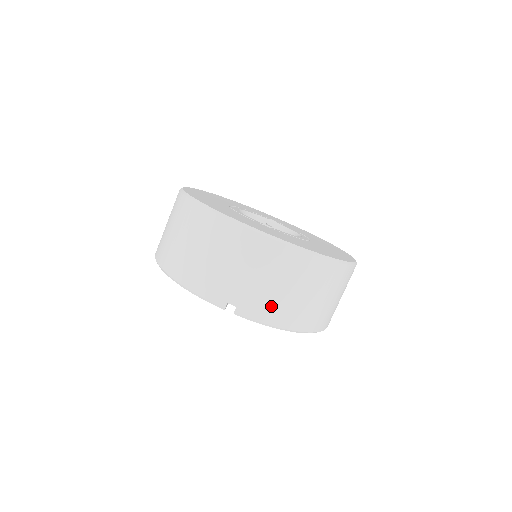
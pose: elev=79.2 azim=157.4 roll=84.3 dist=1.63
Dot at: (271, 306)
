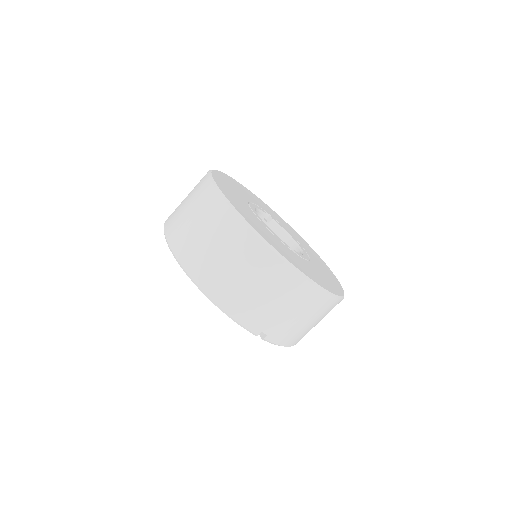
Dot at: (292, 334)
